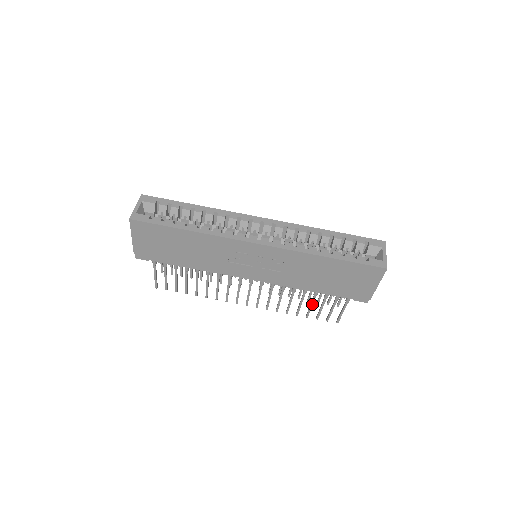
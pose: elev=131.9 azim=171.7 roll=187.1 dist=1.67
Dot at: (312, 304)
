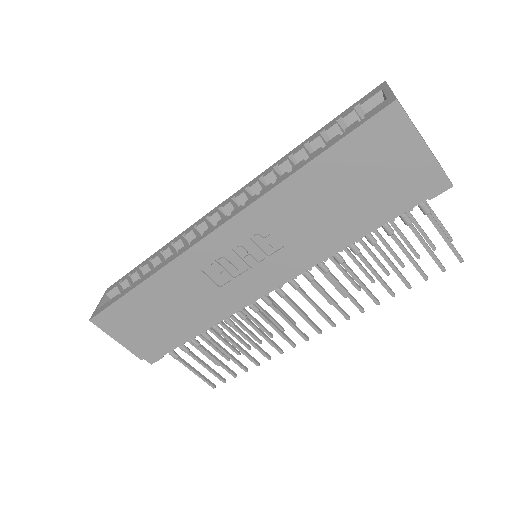
Dot at: (388, 261)
